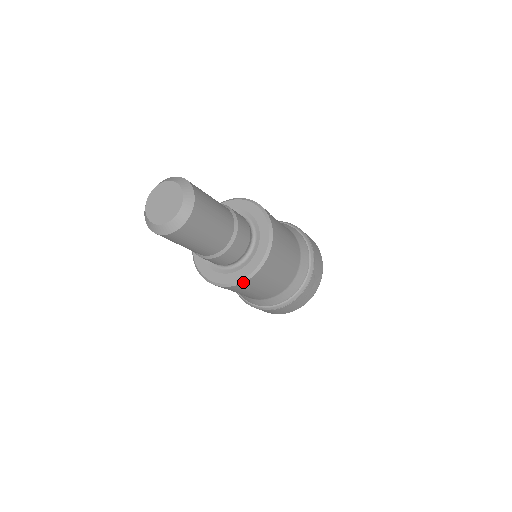
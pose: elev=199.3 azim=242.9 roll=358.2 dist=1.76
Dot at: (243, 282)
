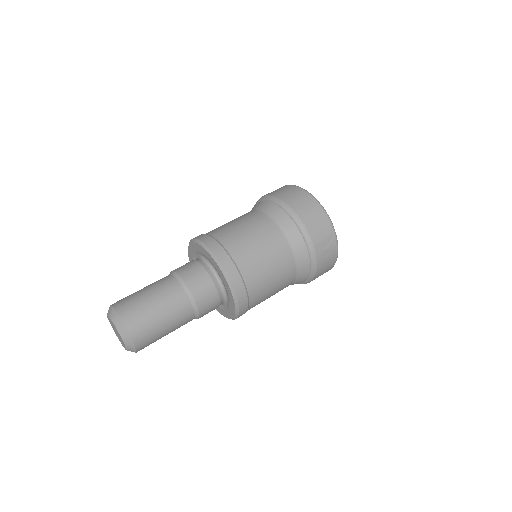
Dot at: (236, 318)
